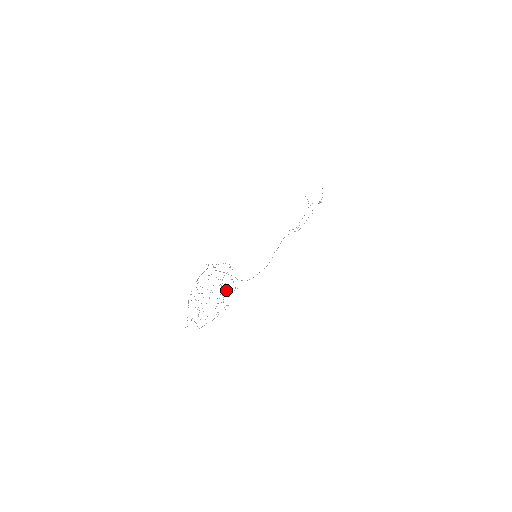
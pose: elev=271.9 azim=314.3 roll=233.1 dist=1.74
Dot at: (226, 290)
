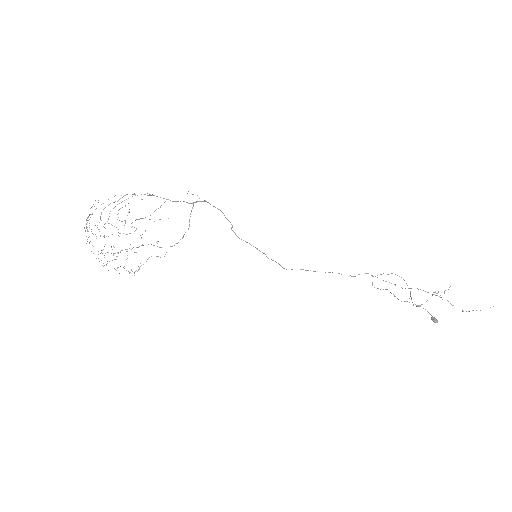
Dot at: (126, 259)
